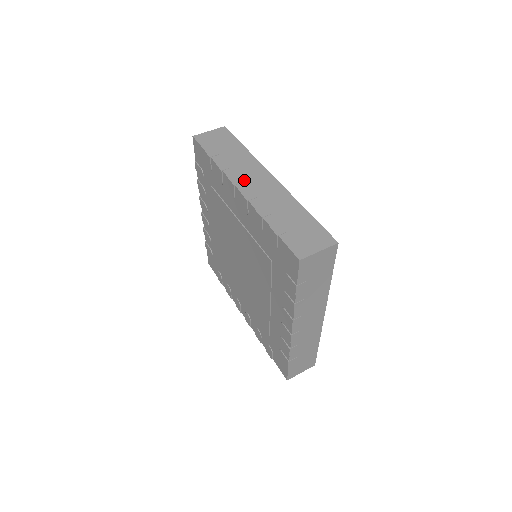
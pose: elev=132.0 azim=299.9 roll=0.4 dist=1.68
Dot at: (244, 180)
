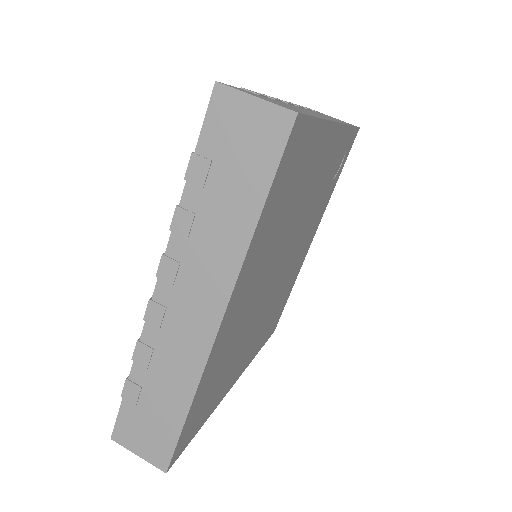
Dot at: (178, 283)
